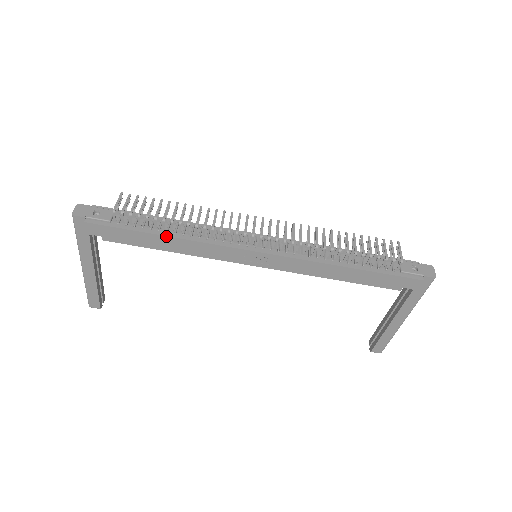
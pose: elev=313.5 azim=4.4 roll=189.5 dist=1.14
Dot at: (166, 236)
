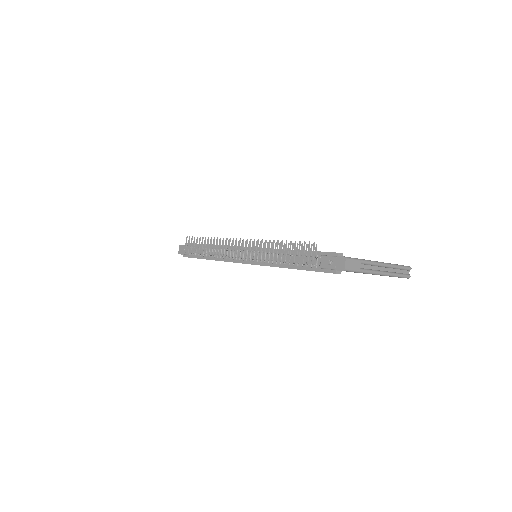
Dot at: occluded
